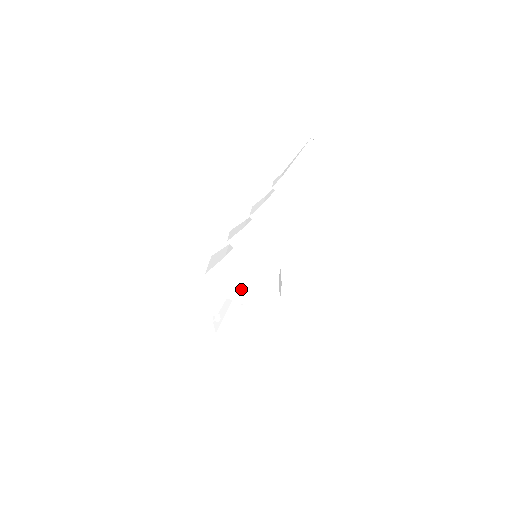
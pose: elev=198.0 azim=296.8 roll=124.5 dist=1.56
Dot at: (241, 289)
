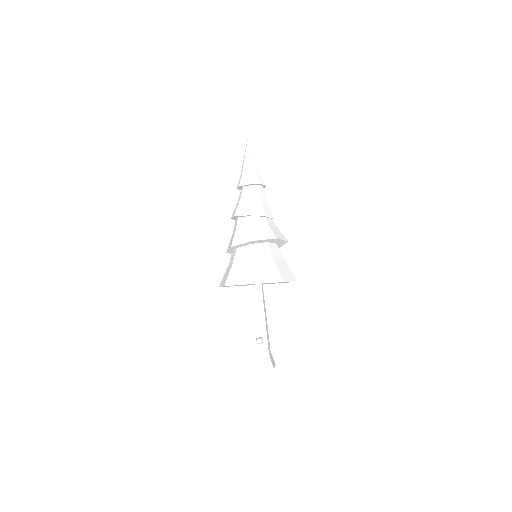
Dot at: (283, 271)
